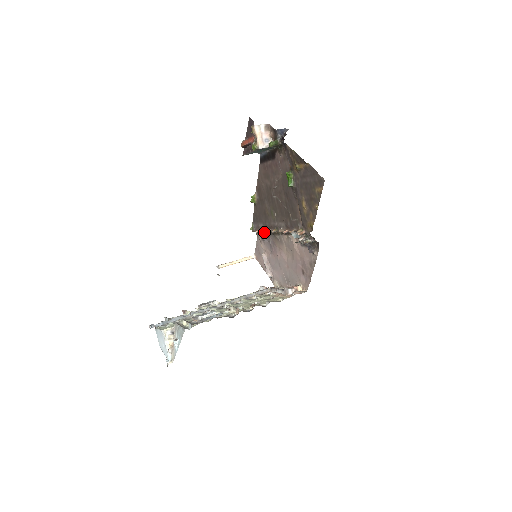
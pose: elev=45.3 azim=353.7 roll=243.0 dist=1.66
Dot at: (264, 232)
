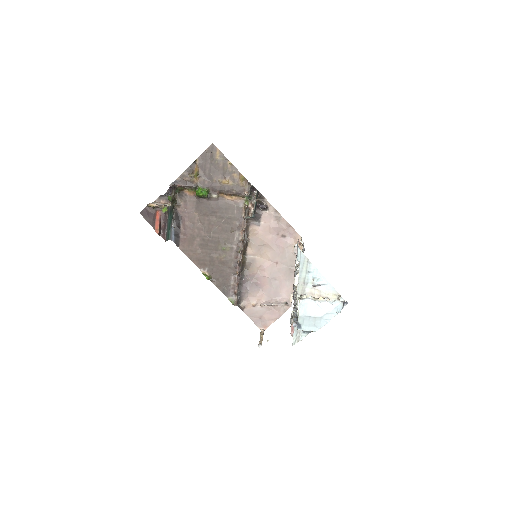
Dot at: (240, 284)
